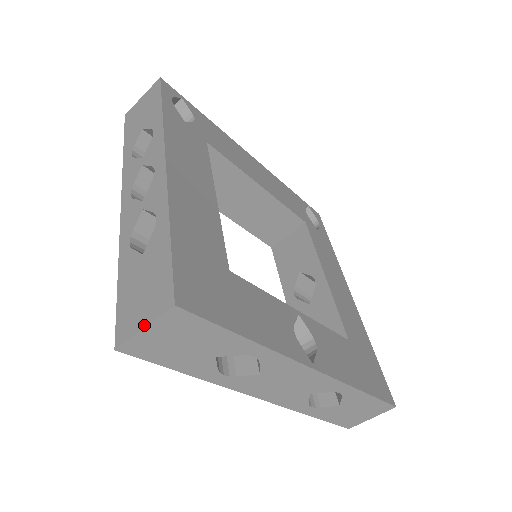
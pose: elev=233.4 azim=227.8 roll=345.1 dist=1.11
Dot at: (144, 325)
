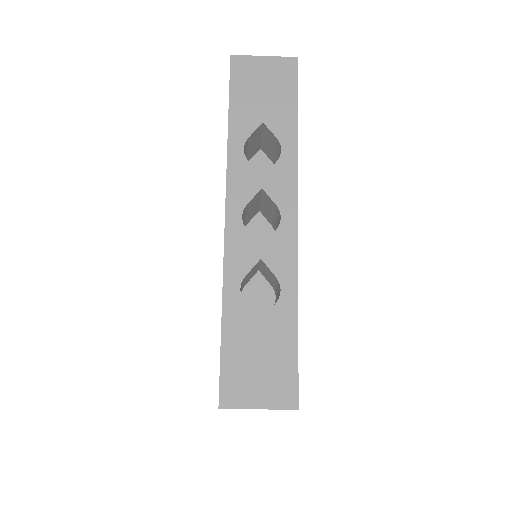
Dot at: (260, 406)
